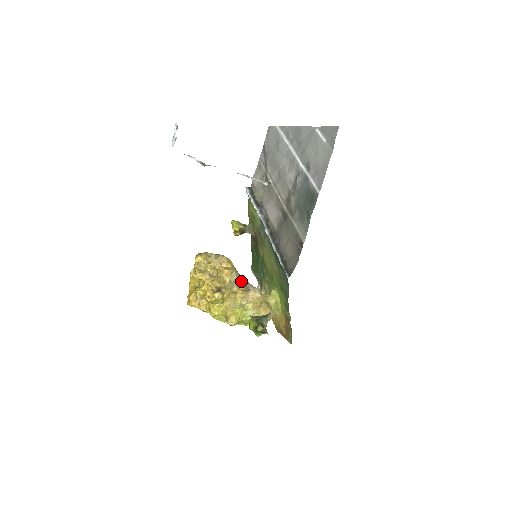
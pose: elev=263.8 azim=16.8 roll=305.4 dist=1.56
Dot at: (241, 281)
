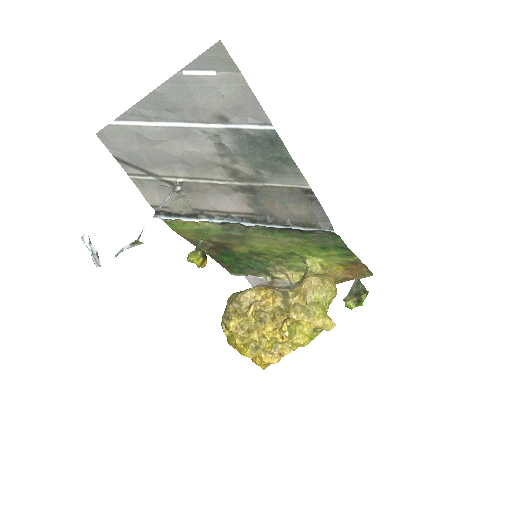
Dot at: (280, 290)
